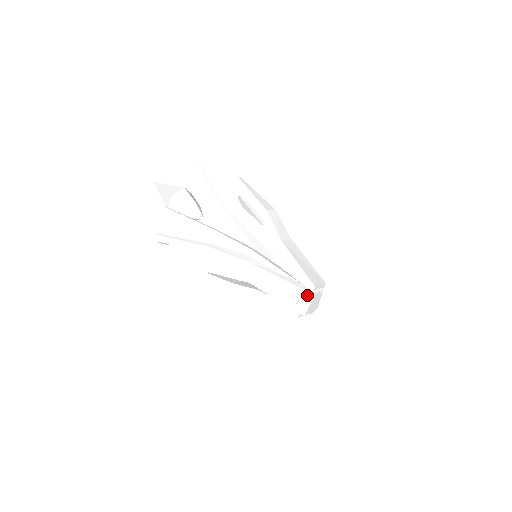
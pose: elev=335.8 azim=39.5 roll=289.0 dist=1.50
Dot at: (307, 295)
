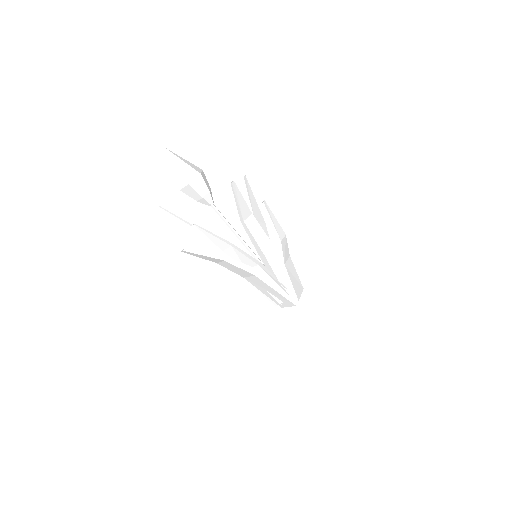
Dot at: (291, 304)
